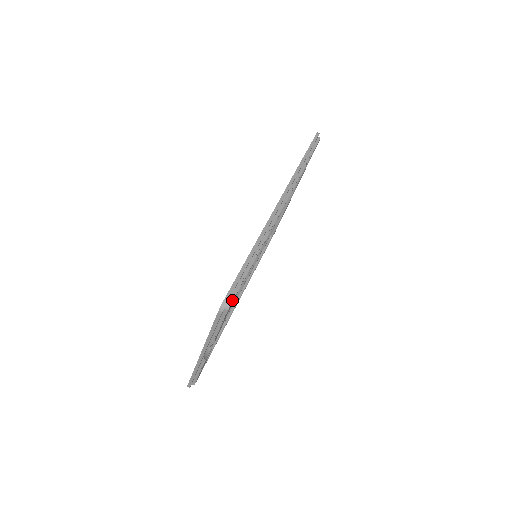
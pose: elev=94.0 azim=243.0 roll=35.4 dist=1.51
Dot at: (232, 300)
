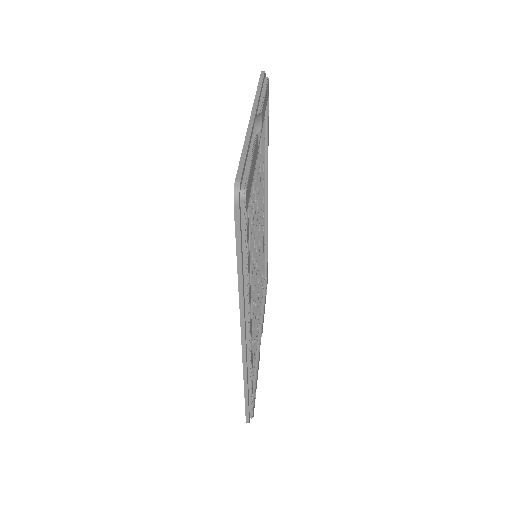
Dot at: (268, 84)
